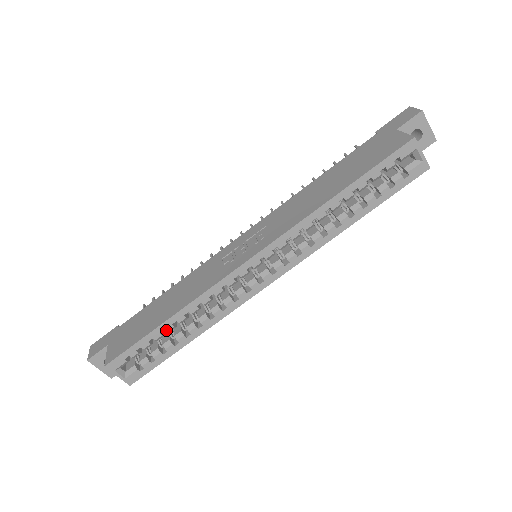
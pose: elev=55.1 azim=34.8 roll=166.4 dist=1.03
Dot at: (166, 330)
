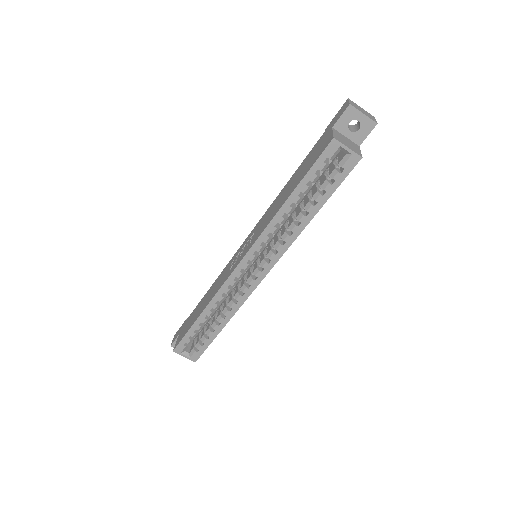
Dot at: occluded
